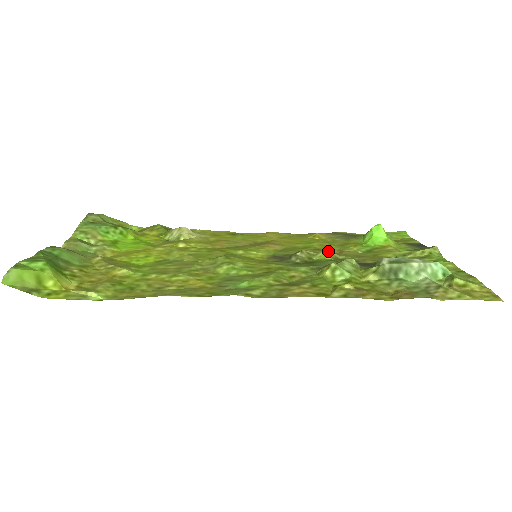
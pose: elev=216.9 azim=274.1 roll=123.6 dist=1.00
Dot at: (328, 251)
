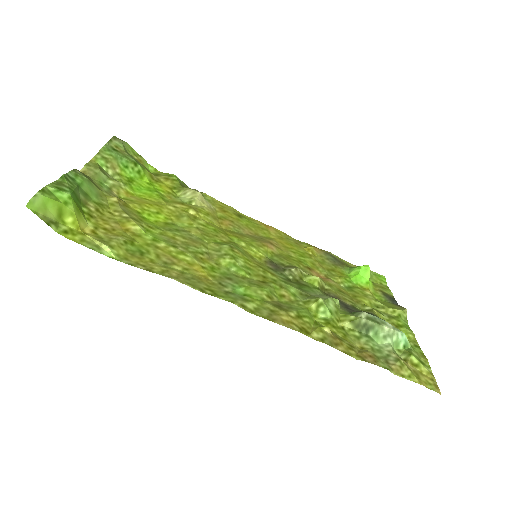
Dot at: (318, 278)
